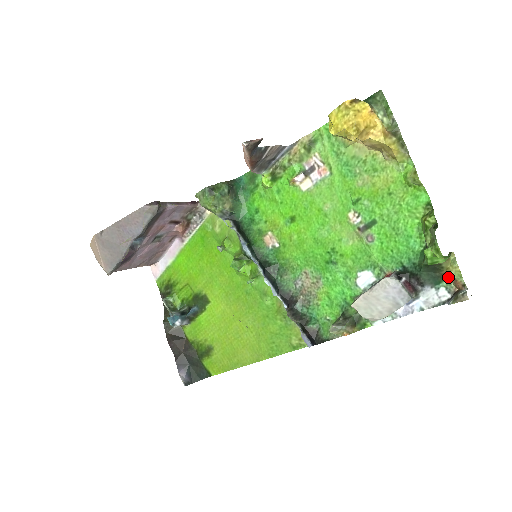
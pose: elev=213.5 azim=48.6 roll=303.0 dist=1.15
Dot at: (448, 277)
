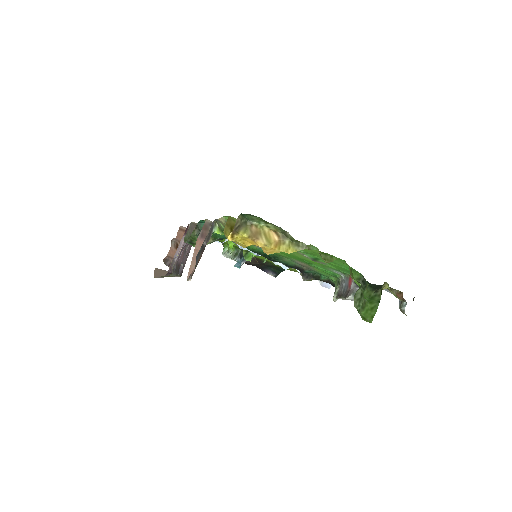
Dot at: (392, 289)
